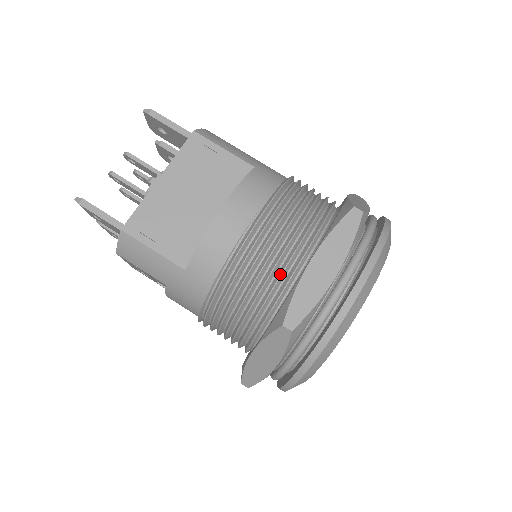
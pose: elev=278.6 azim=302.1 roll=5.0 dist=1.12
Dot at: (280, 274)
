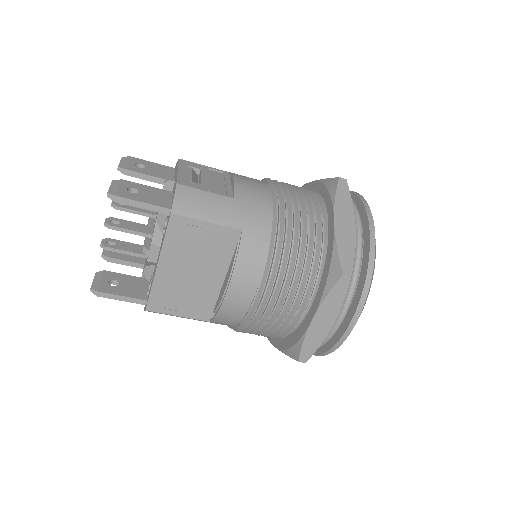
Dot at: (288, 323)
